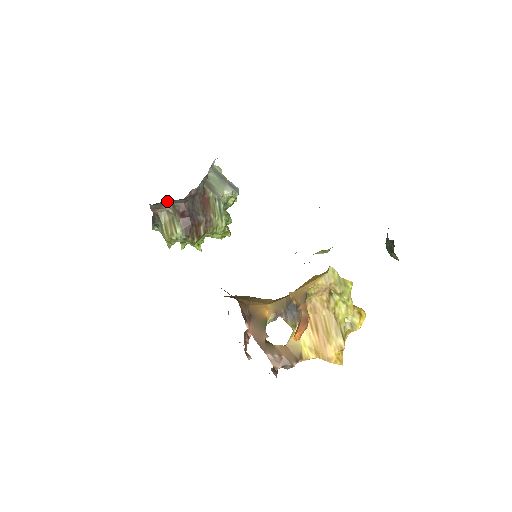
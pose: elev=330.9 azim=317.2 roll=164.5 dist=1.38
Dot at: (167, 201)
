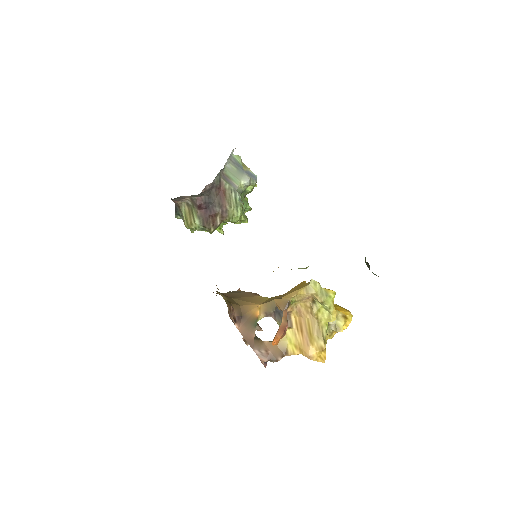
Dot at: (185, 196)
